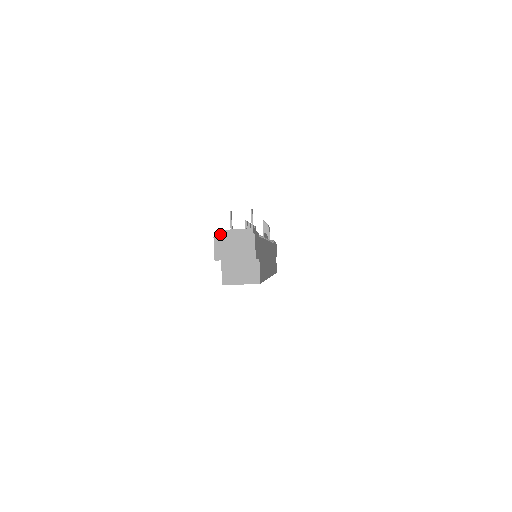
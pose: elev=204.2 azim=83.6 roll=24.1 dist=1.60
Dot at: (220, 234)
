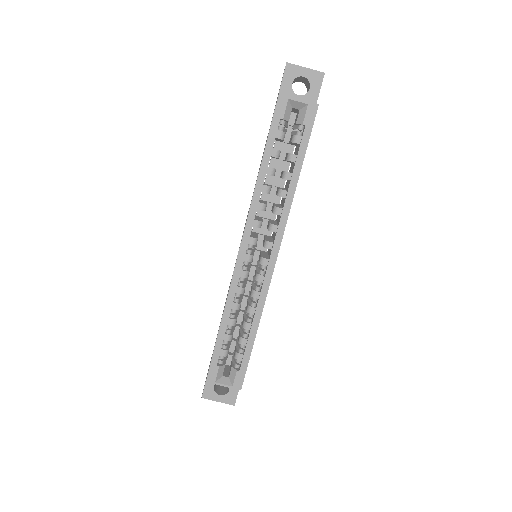
Dot at: occluded
